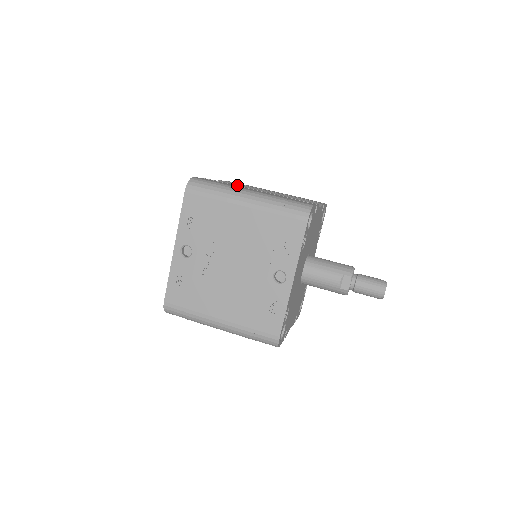
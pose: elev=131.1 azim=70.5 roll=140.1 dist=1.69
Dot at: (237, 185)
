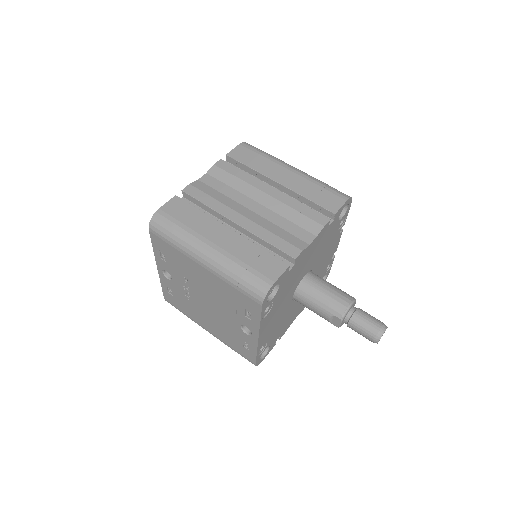
Dot at: (215, 205)
